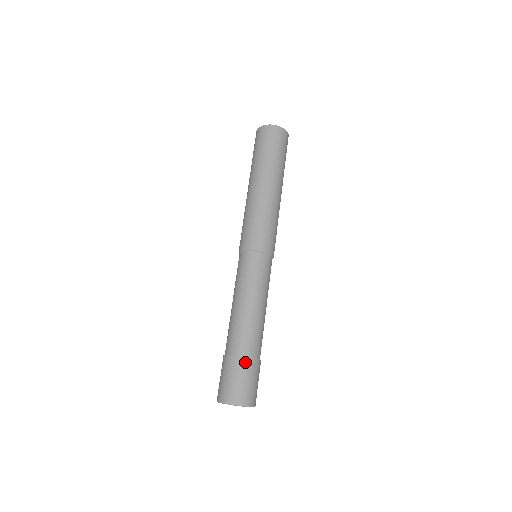
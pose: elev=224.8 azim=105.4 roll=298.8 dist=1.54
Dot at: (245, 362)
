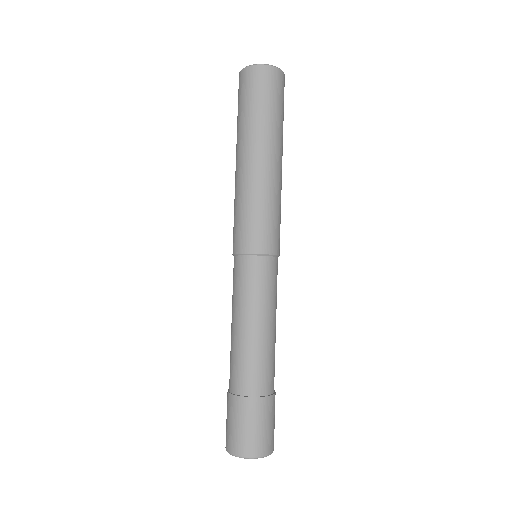
Dot at: (257, 404)
